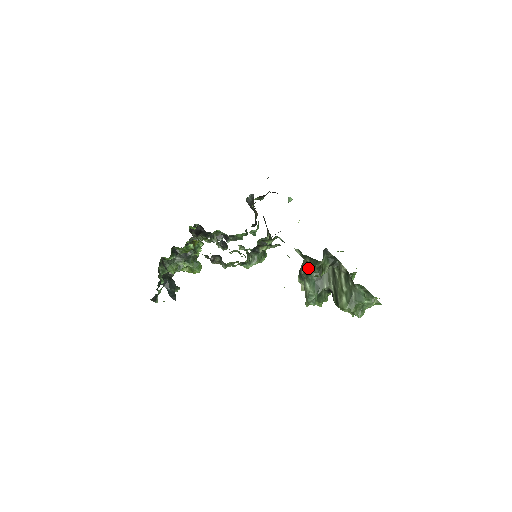
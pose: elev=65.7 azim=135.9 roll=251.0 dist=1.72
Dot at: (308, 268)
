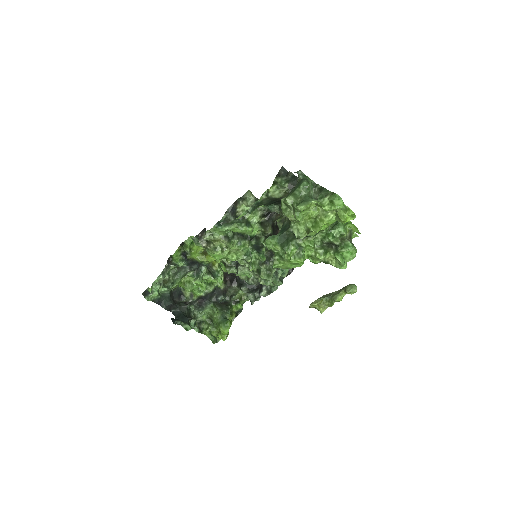
Dot at: occluded
